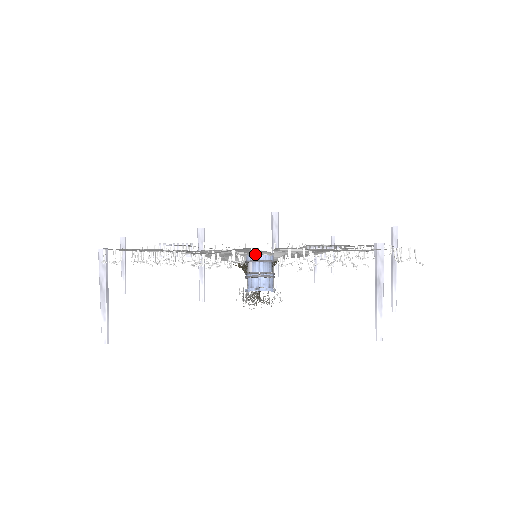
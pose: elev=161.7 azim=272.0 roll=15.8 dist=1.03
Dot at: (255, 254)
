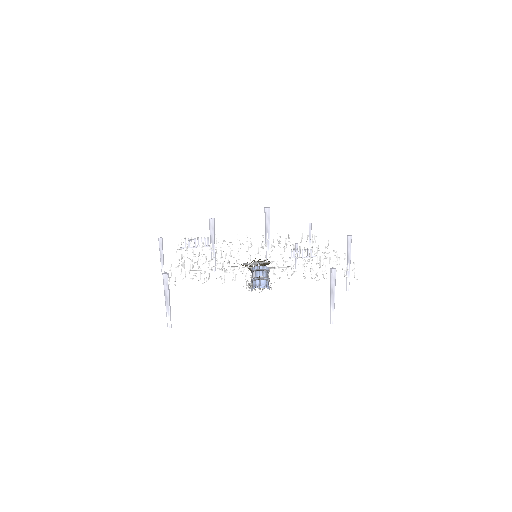
Dot at: (256, 262)
